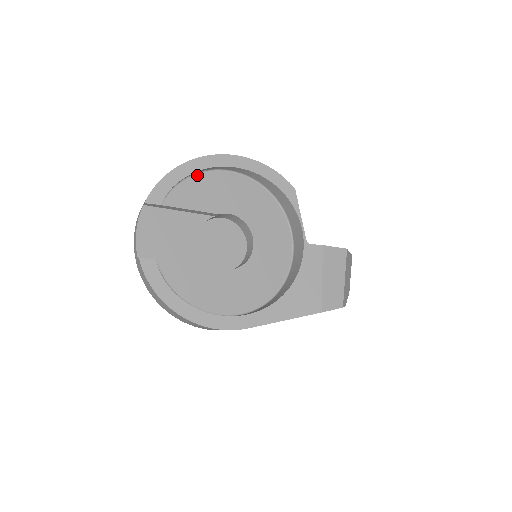
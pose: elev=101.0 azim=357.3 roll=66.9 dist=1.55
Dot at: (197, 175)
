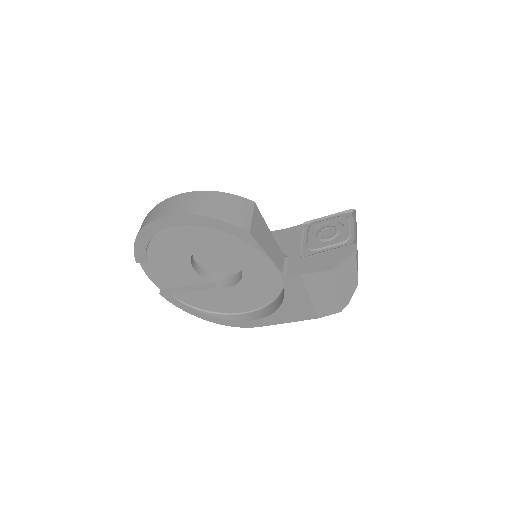
Dot at: (158, 233)
